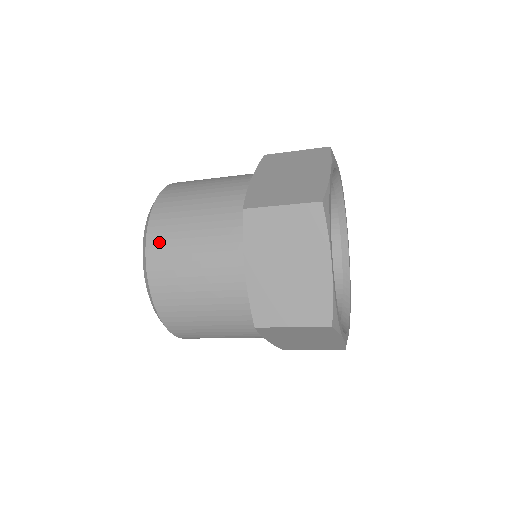
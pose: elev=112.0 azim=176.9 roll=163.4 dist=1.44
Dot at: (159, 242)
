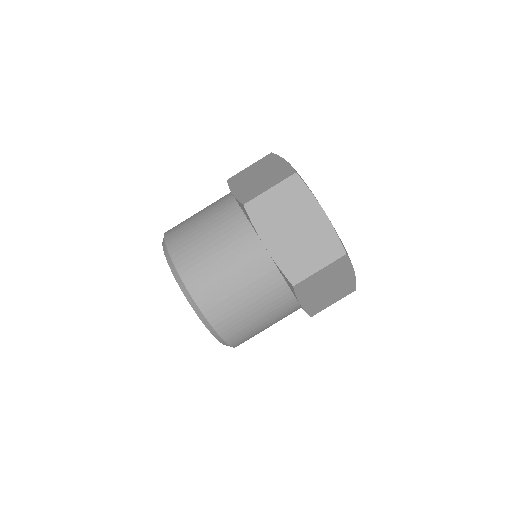
Dot at: (188, 265)
